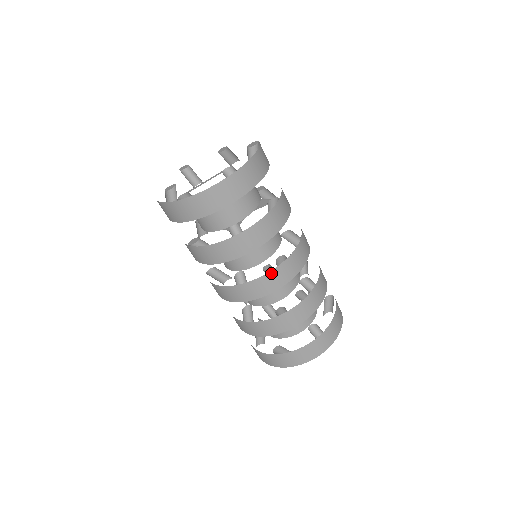
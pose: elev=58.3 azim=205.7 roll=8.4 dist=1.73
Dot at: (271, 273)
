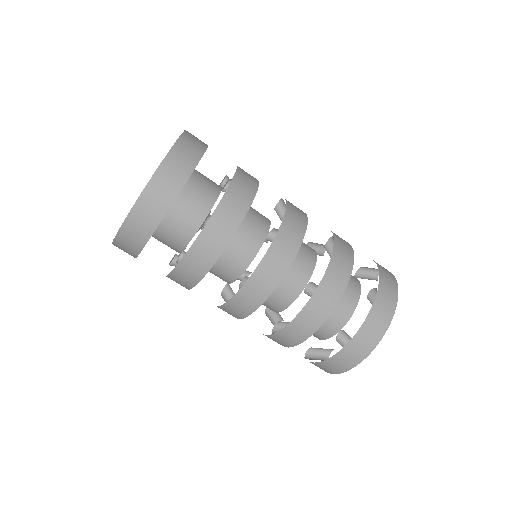
Dot at: (232, 301)
